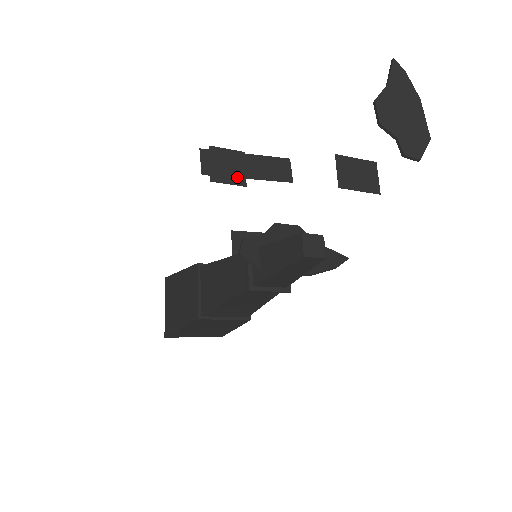
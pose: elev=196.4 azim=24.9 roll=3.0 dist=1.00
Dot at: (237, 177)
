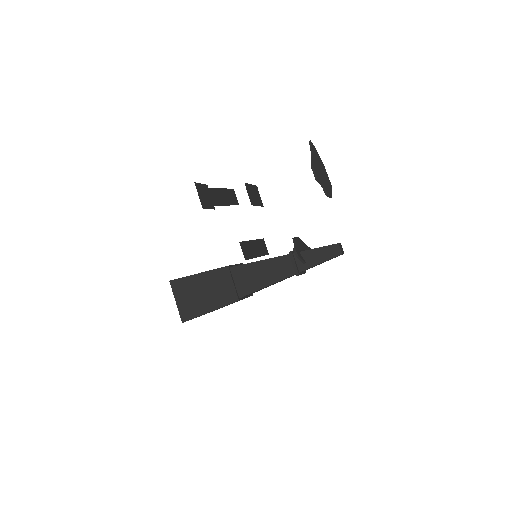
Dot at: (222, 205)
